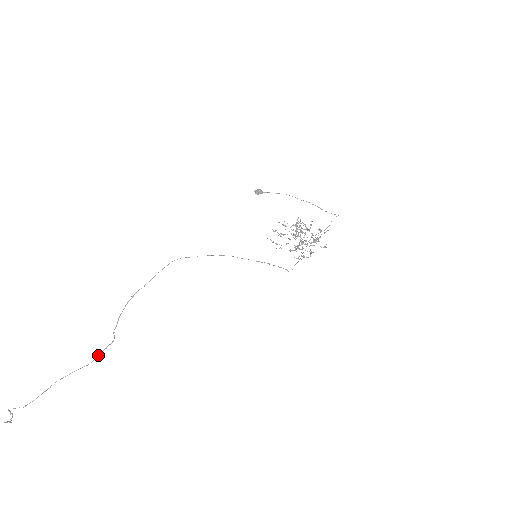
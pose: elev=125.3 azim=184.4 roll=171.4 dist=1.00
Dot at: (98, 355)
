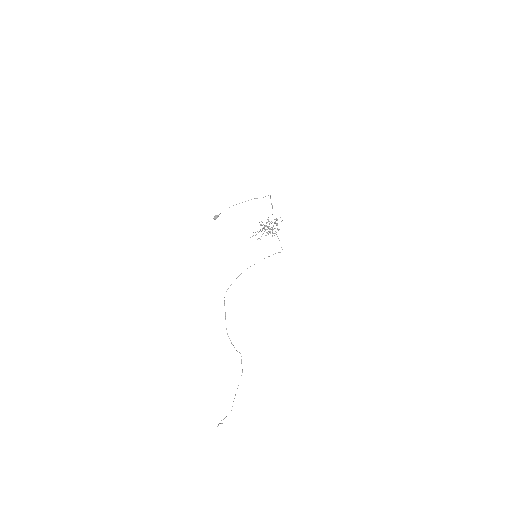
Dot at: occluded
